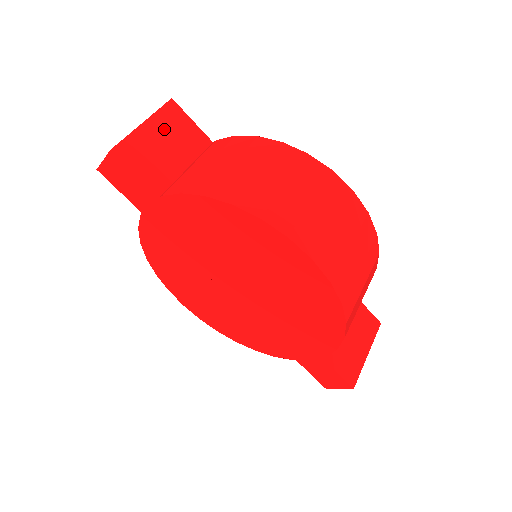
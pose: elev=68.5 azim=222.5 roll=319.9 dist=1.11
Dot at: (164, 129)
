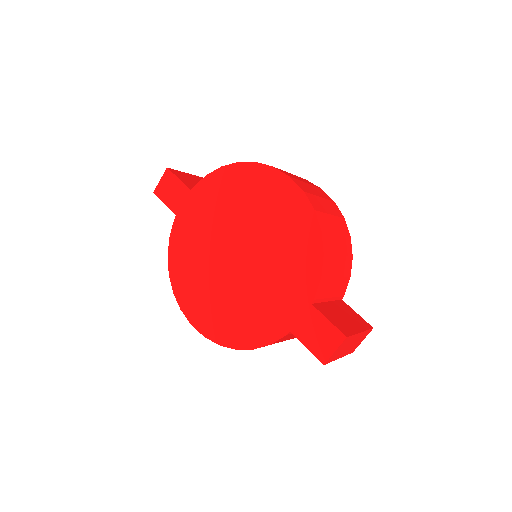
Dot at: occluded
